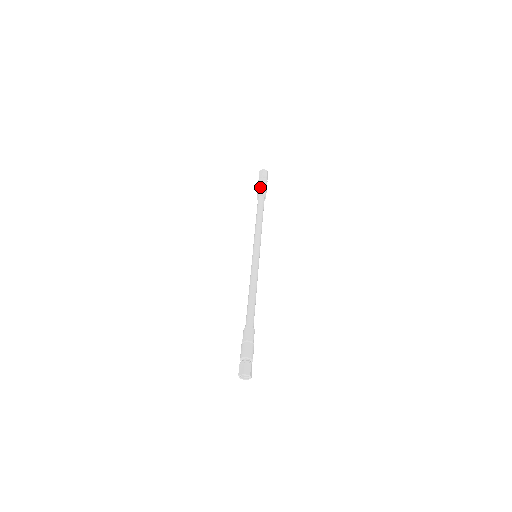
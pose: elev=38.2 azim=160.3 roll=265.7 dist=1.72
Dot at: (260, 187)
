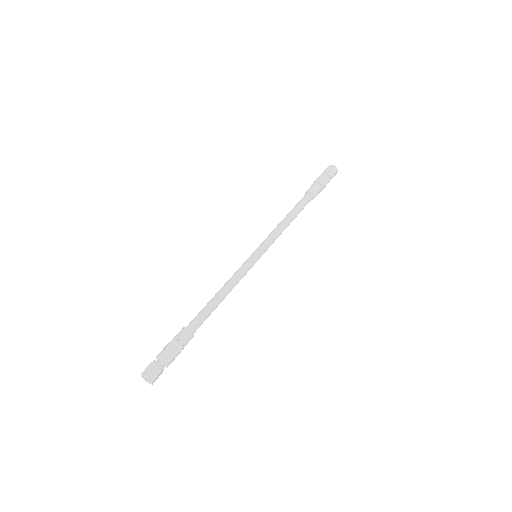
Dot at: (317, 183)
